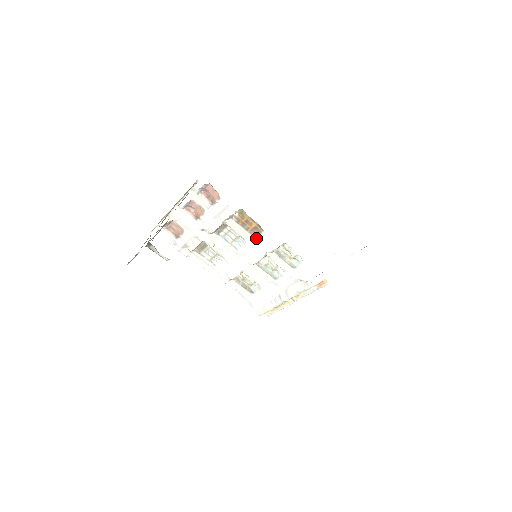
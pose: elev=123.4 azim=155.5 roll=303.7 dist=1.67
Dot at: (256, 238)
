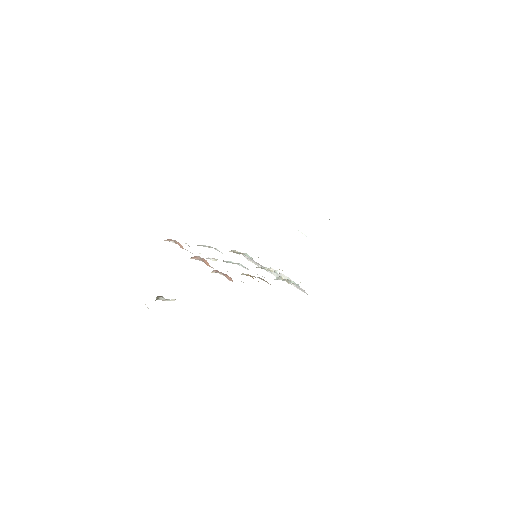
Dot at: (261, 279)
